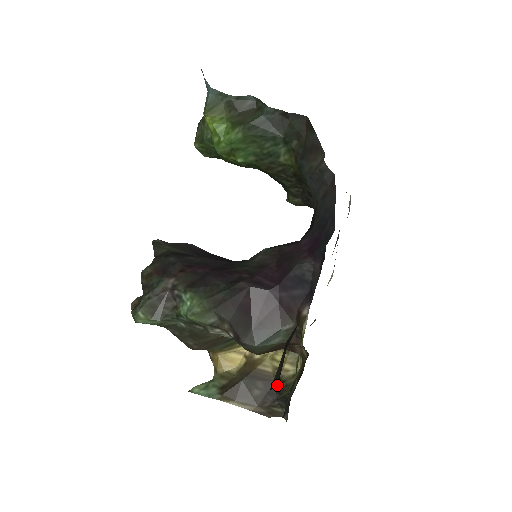
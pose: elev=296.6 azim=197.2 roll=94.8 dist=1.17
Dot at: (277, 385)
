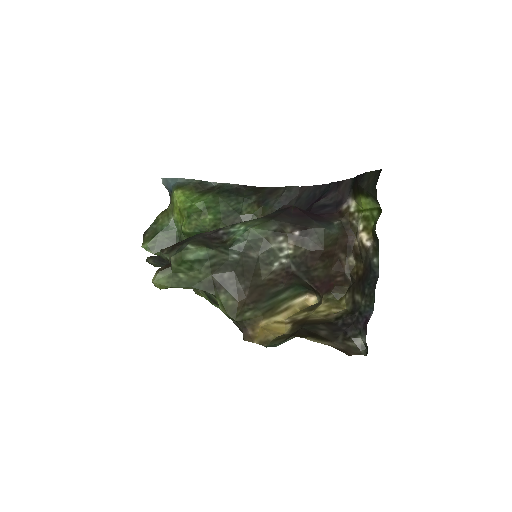
Dot at: (337, 322)
